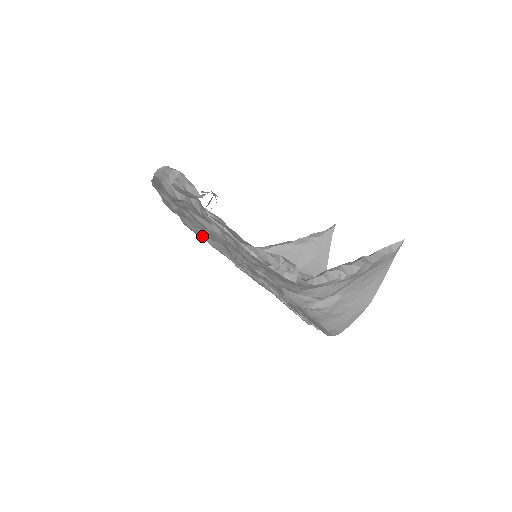
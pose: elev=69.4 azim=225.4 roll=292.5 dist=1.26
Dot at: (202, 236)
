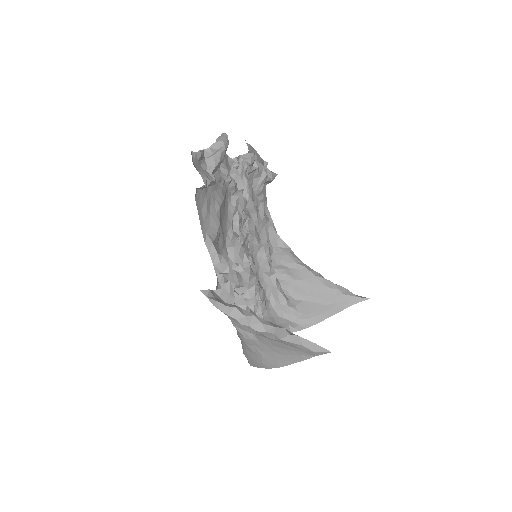
Dot at: occluded
